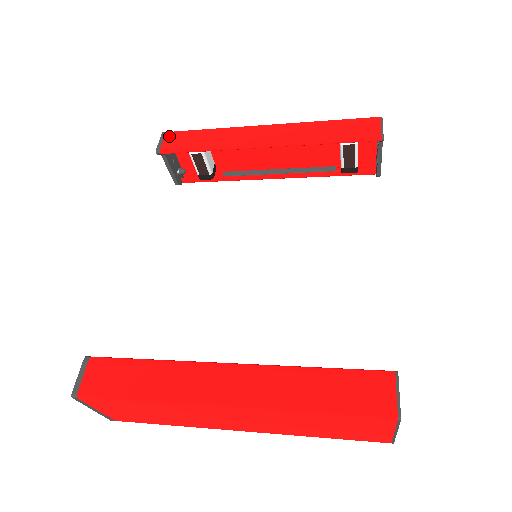
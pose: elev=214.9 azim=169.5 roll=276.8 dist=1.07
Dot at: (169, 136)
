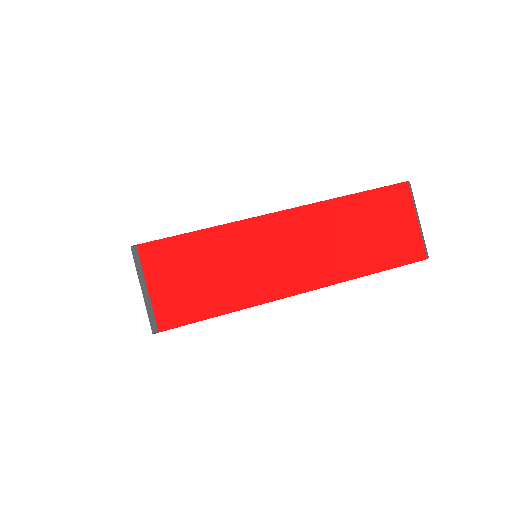
Dot at: occluded
